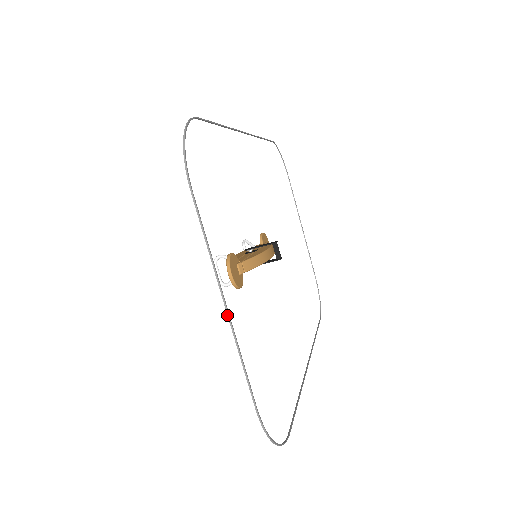
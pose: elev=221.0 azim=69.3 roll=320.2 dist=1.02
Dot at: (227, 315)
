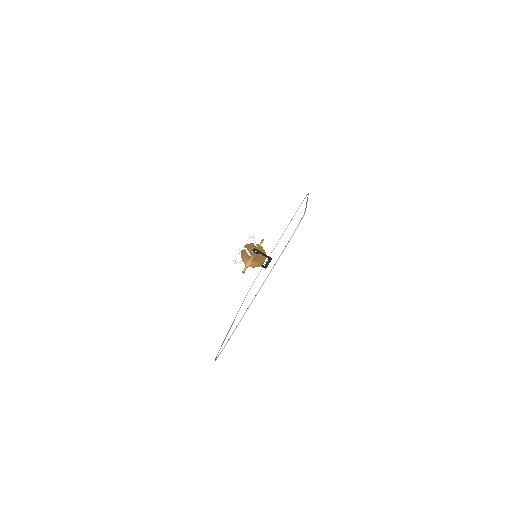
Dot at: (250, 304)
